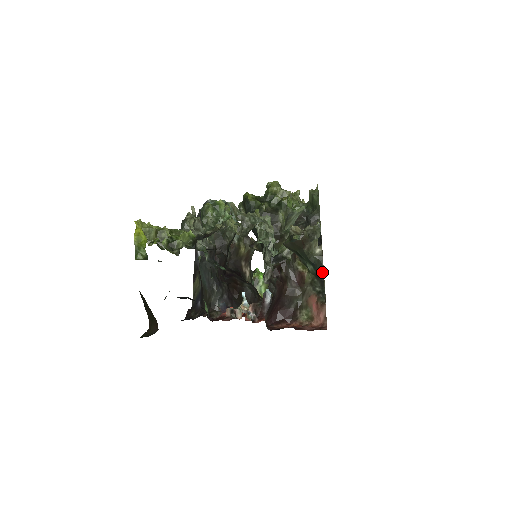
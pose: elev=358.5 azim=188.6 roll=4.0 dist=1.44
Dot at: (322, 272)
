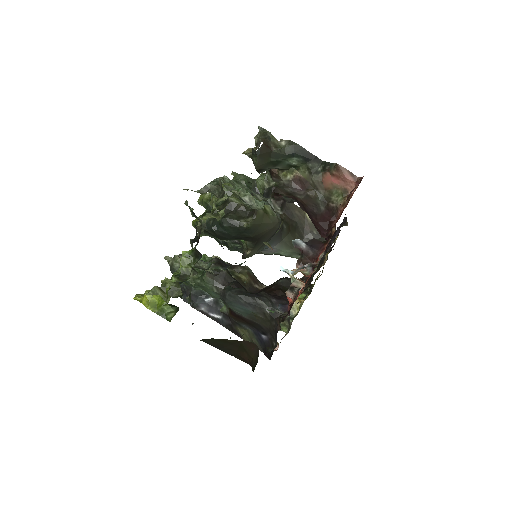
Dot at: (306, 152)
